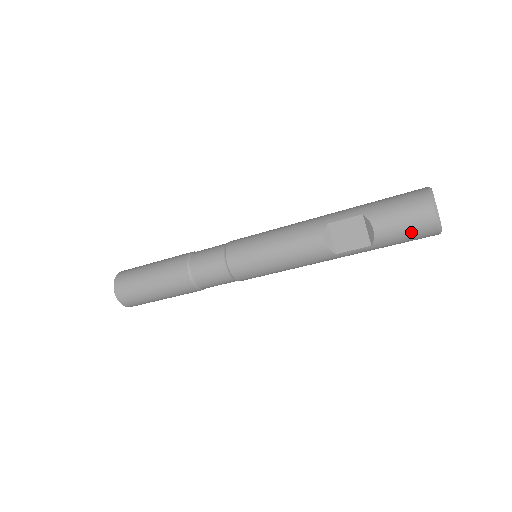
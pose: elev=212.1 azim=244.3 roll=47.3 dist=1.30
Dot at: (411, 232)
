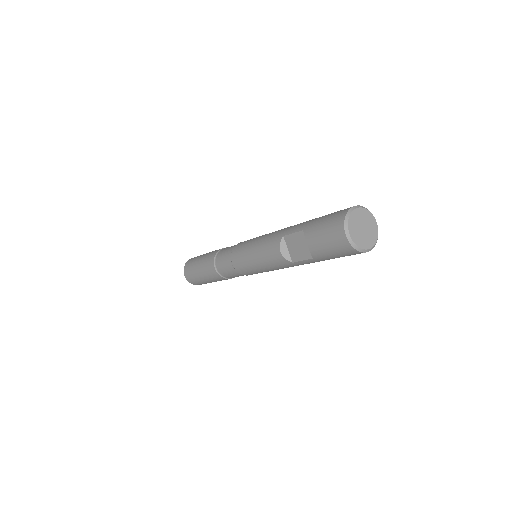
Dot at: (334, 250)
